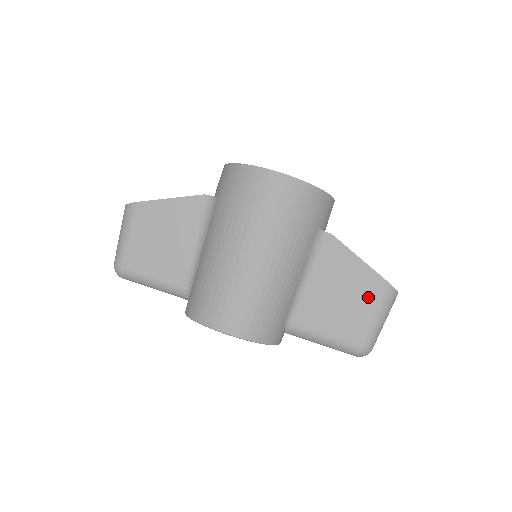
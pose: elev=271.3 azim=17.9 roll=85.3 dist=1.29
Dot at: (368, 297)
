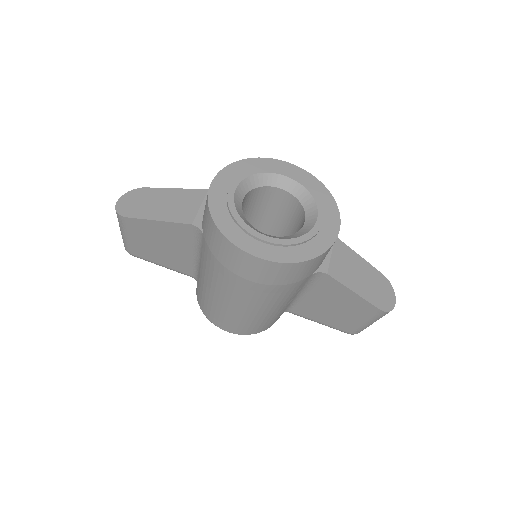
Dot at: (360, 314)
